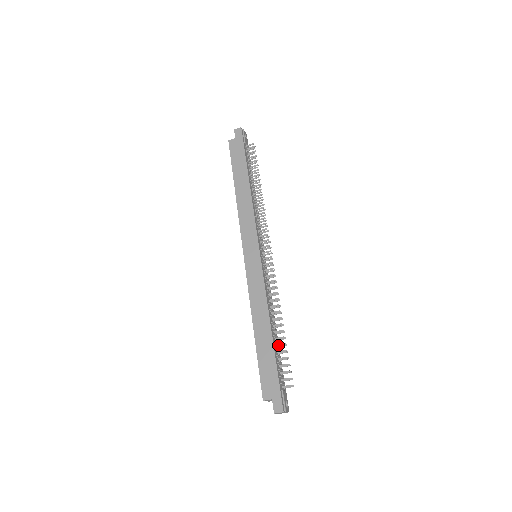
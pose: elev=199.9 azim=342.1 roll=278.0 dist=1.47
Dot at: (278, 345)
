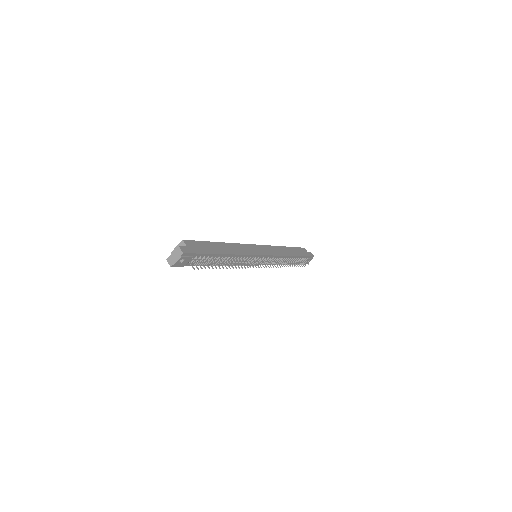
Dot at: (217, 260)
